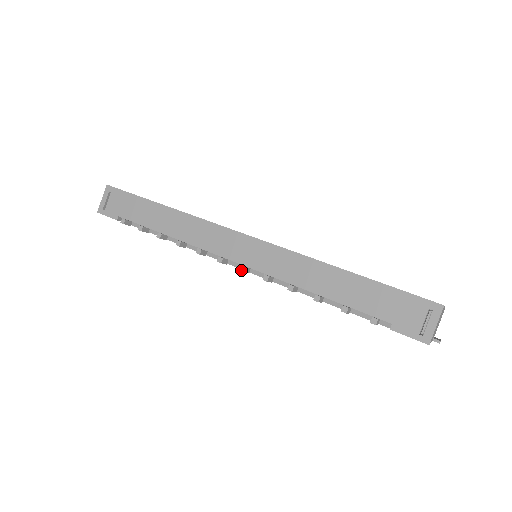
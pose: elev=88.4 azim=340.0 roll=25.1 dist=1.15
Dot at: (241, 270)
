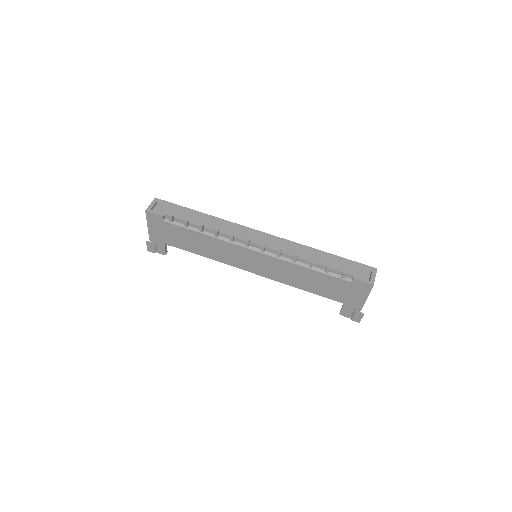
Dot at: (263, 246)
